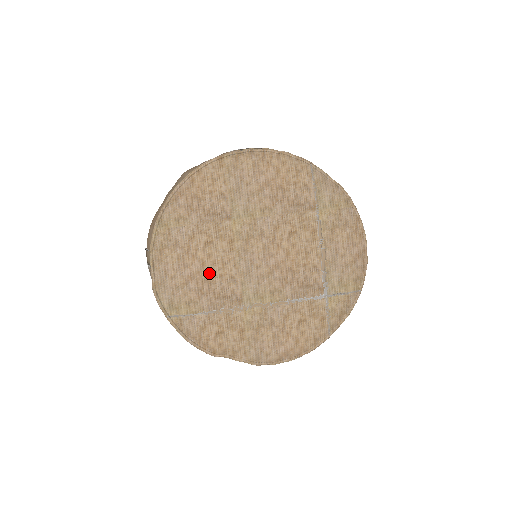
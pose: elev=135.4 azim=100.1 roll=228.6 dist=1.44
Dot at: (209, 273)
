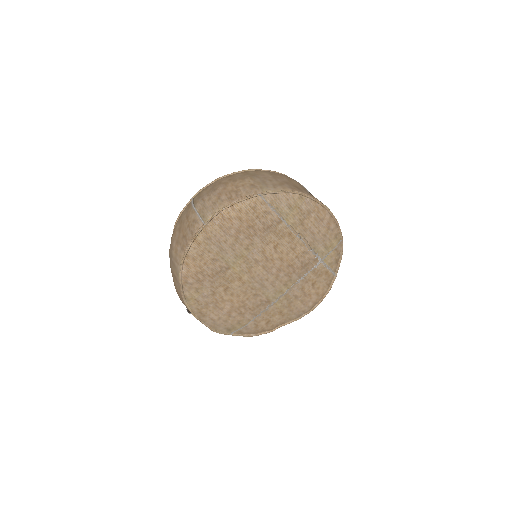
Dot at: (239, 303)
